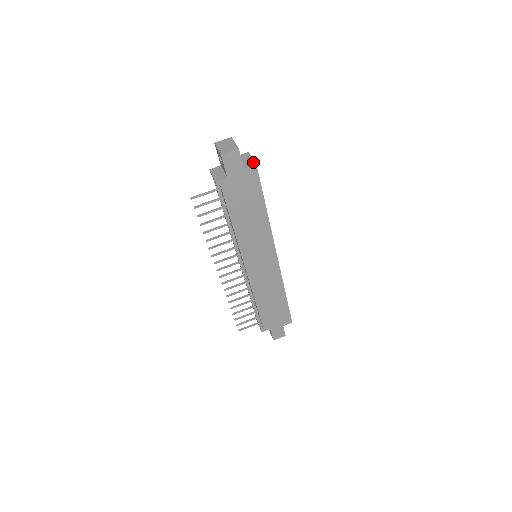
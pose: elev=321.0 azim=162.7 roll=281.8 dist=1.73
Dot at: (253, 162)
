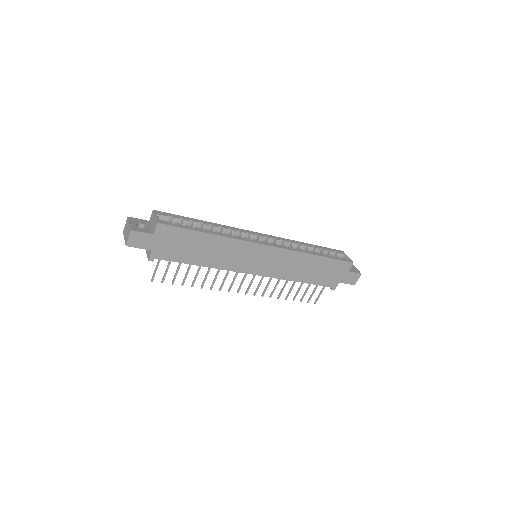
Dot at: (155, 222)
